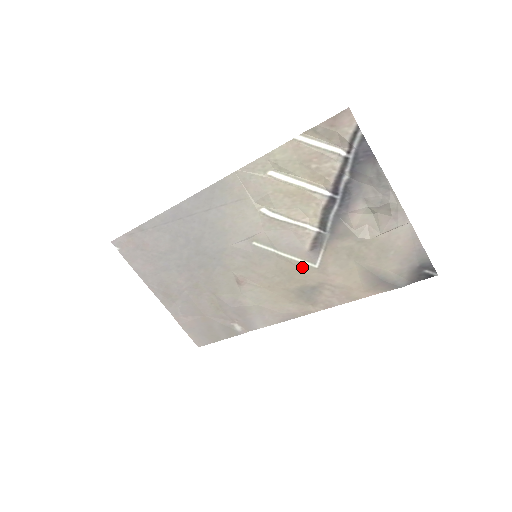
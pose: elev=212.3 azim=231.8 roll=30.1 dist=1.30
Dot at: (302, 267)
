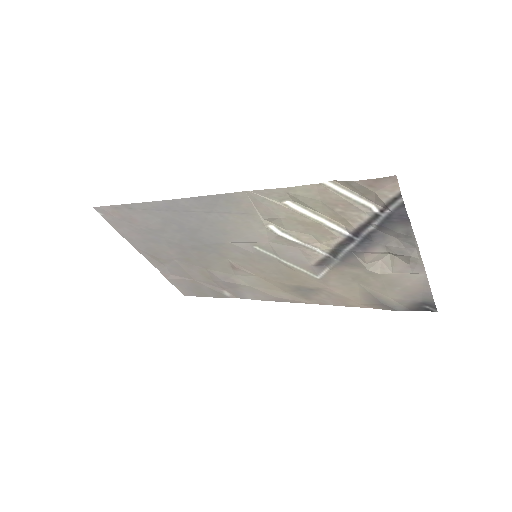
Dot at: (303, 274)
